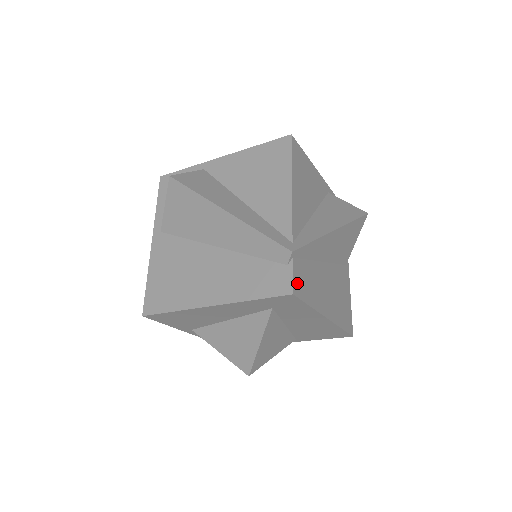
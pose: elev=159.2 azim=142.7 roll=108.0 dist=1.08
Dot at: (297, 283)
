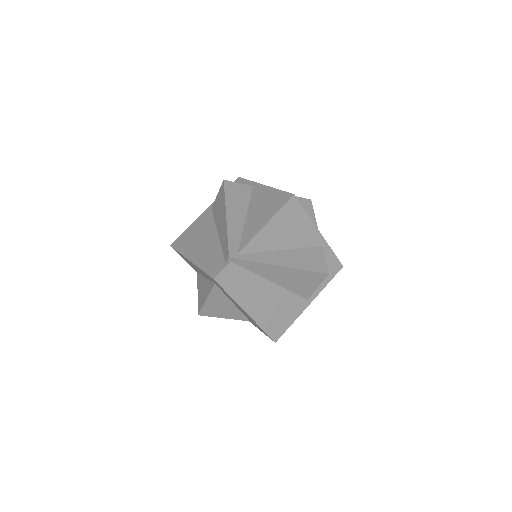
Dot at: (224, 276)
